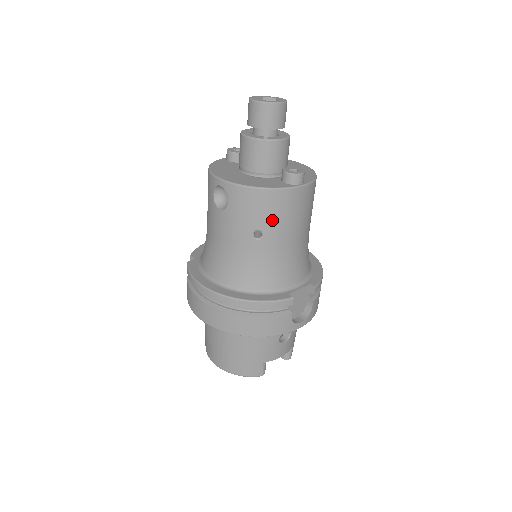
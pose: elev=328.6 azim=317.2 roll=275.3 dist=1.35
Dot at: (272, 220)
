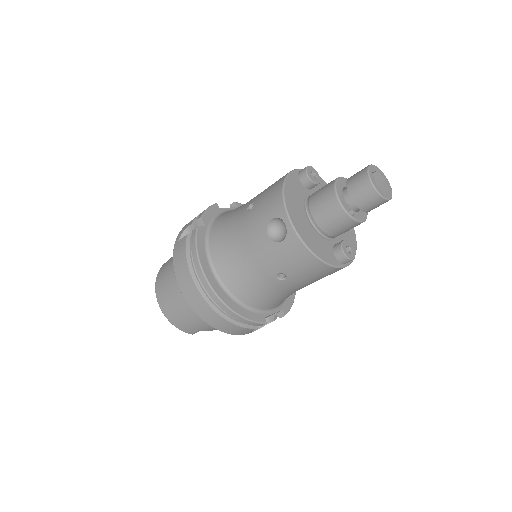
Dot at: (302, 276)
